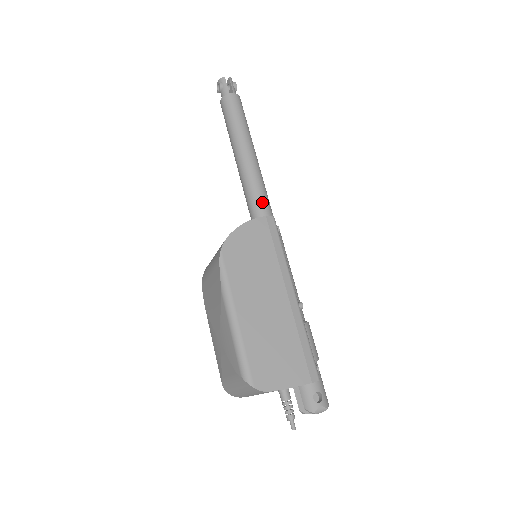
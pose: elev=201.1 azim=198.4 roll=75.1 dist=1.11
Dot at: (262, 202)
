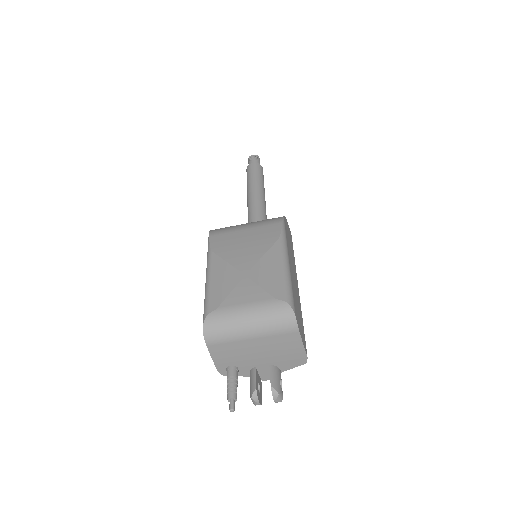
Dot at: occluded
